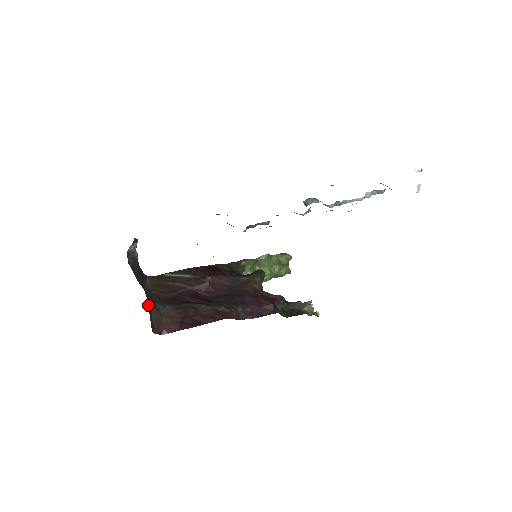
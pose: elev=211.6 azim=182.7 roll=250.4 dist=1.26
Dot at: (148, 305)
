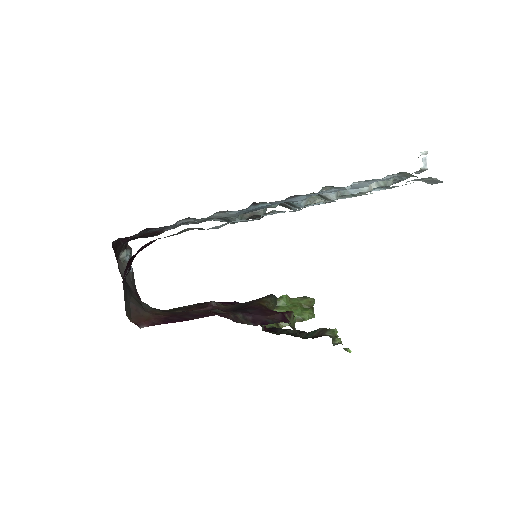
Dot at: (127, 291)
